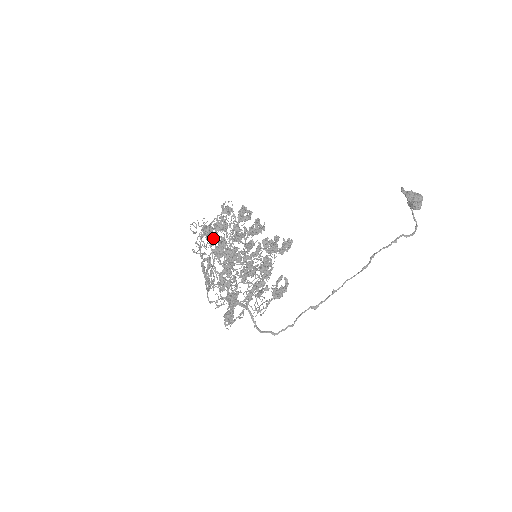
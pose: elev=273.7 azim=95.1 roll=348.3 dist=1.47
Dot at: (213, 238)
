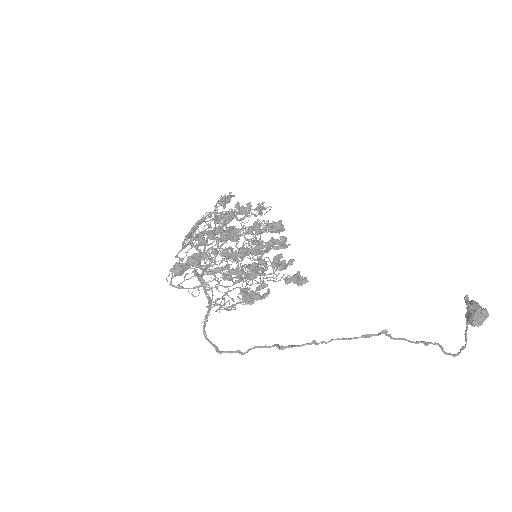
Dot at: (225, 206)
